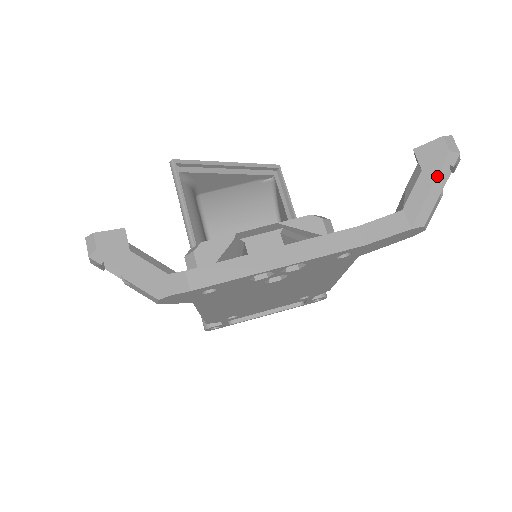
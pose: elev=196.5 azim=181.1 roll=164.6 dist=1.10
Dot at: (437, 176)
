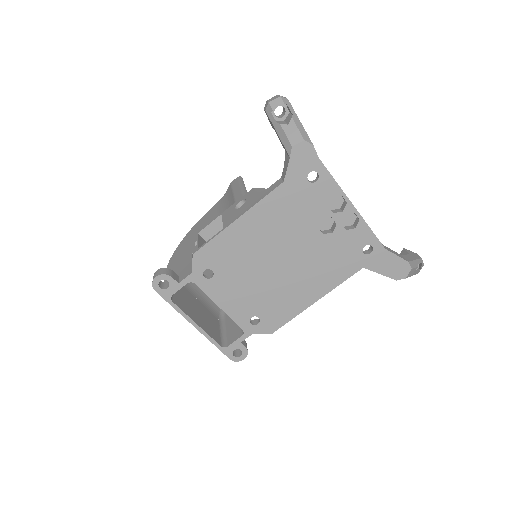
Dot at: (418, 259)
